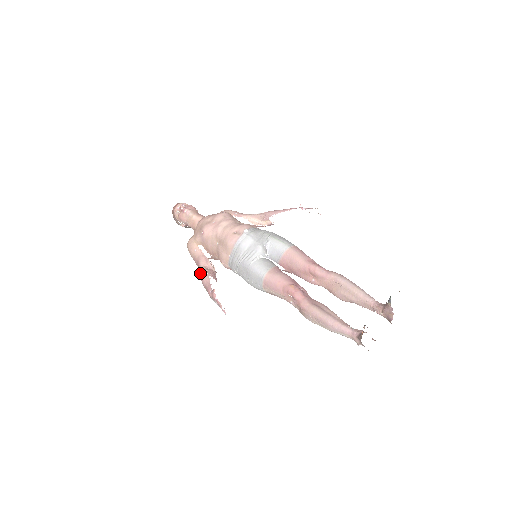
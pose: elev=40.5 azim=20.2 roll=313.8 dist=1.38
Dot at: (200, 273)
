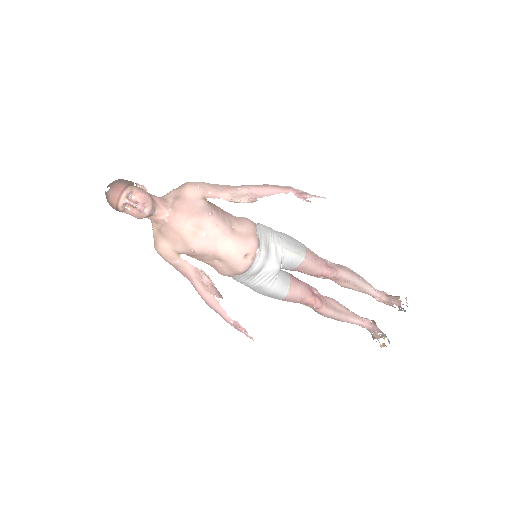
Dot at: (201, 294)
